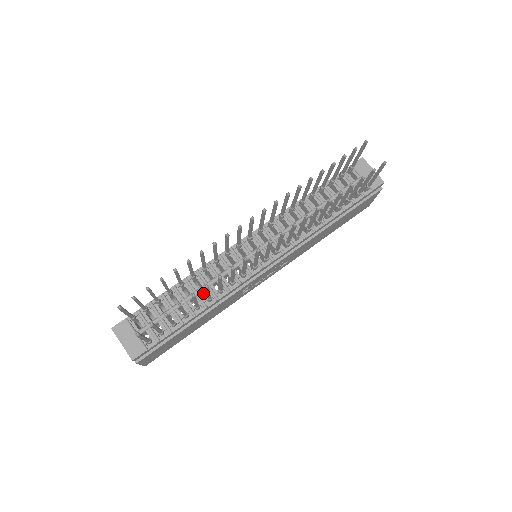
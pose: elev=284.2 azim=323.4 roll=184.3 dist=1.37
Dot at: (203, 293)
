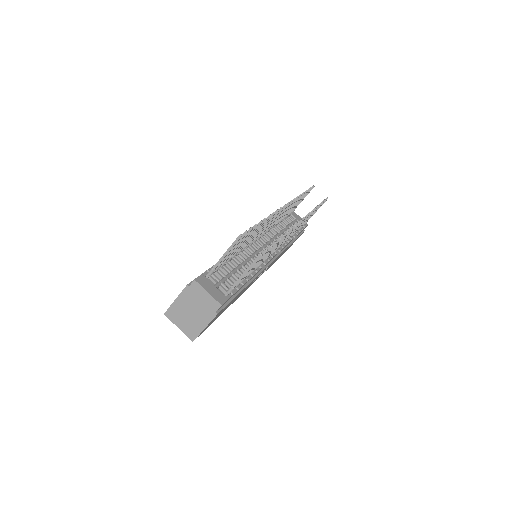
Dot at: occluded
